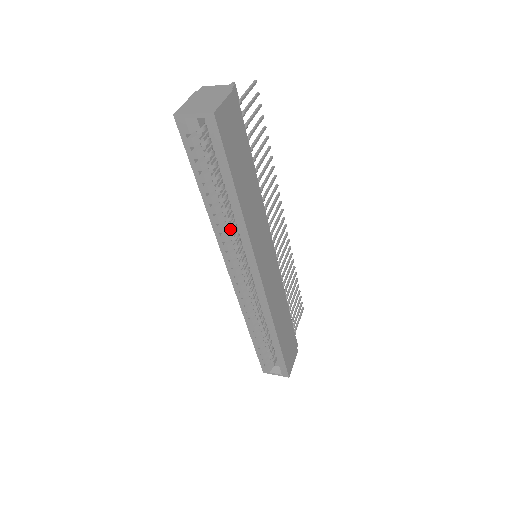
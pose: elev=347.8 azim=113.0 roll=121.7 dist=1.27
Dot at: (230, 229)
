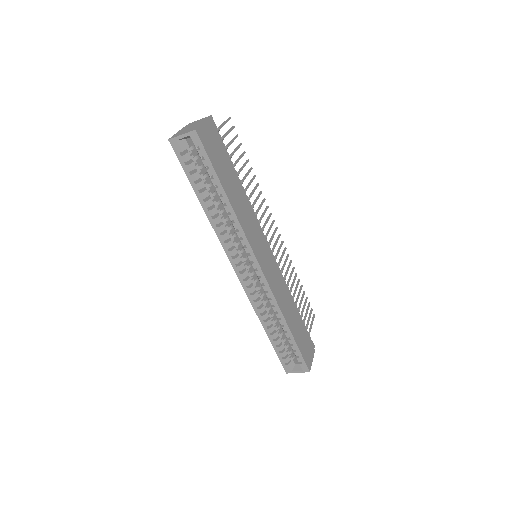
Dot at: (228, 229)
